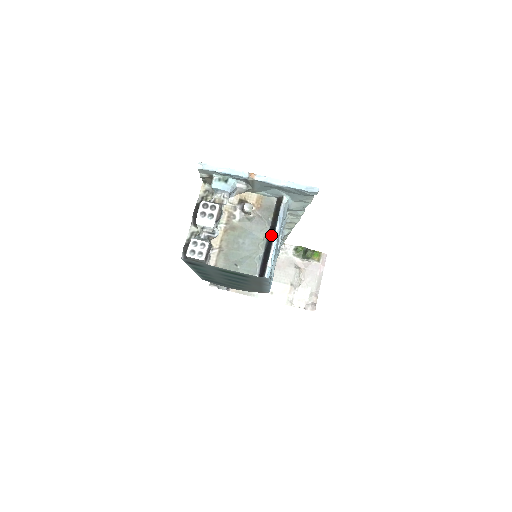
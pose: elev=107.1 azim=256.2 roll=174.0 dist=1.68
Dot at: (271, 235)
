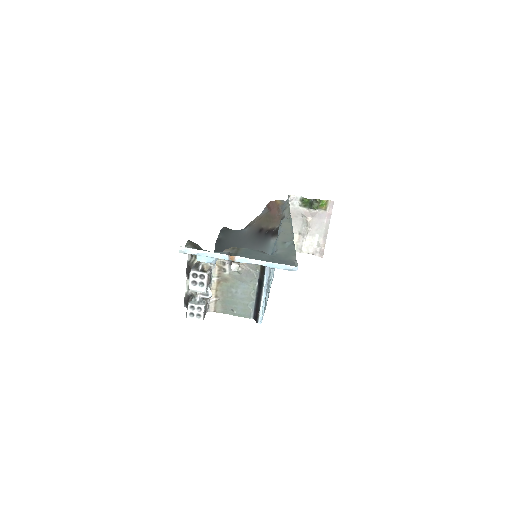
Dot at: (260, 287)
